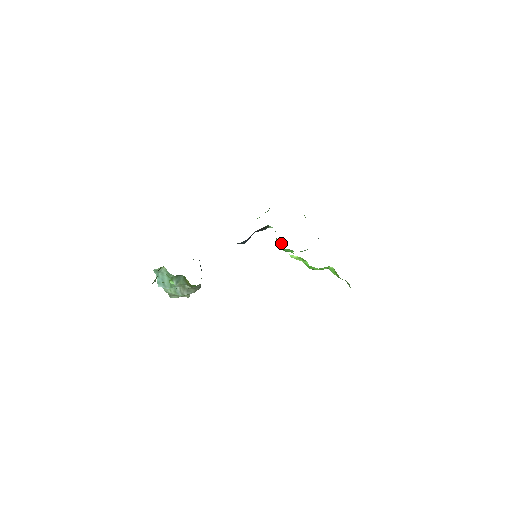
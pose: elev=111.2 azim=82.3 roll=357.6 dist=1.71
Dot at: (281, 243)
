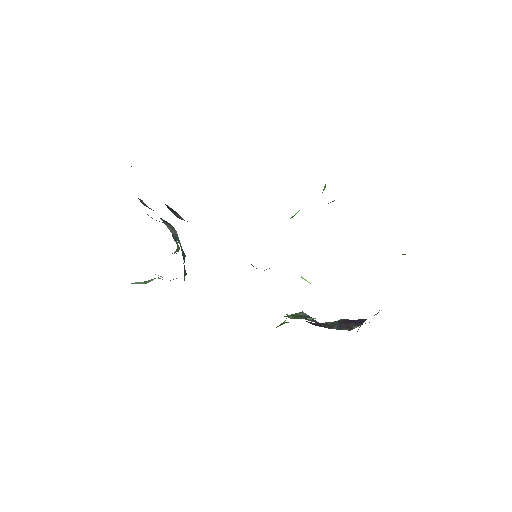
Dot at: occluded
